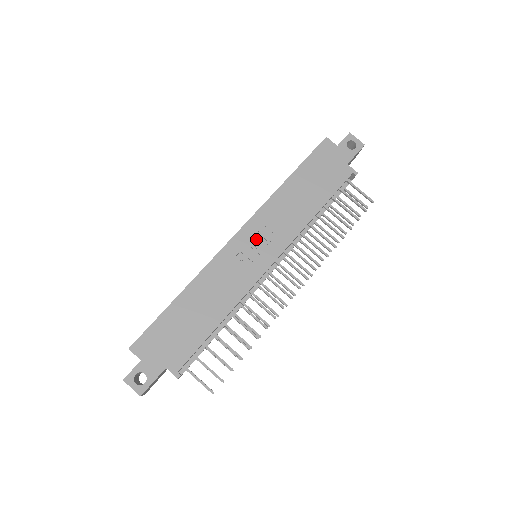
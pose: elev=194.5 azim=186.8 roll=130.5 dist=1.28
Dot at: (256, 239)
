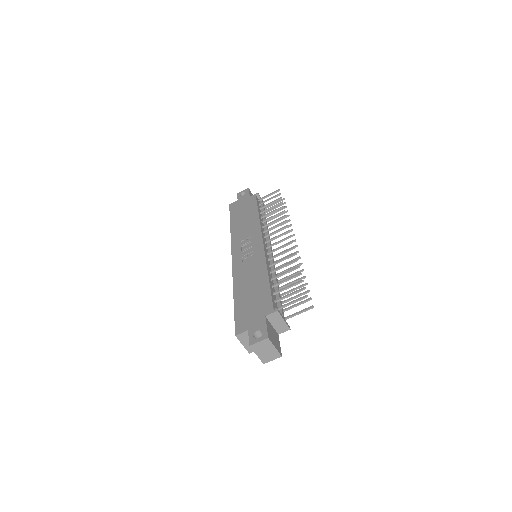
Dot at: (244, 247)
